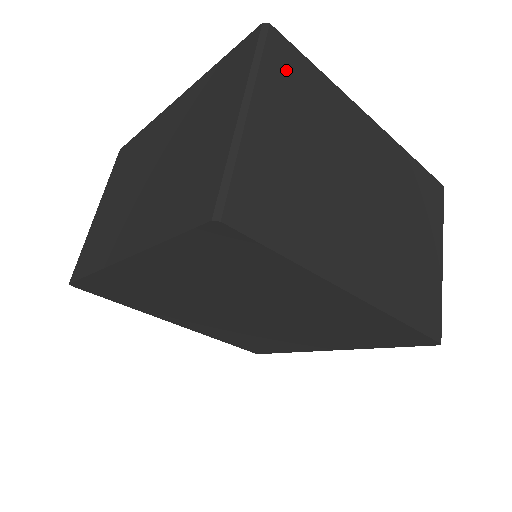
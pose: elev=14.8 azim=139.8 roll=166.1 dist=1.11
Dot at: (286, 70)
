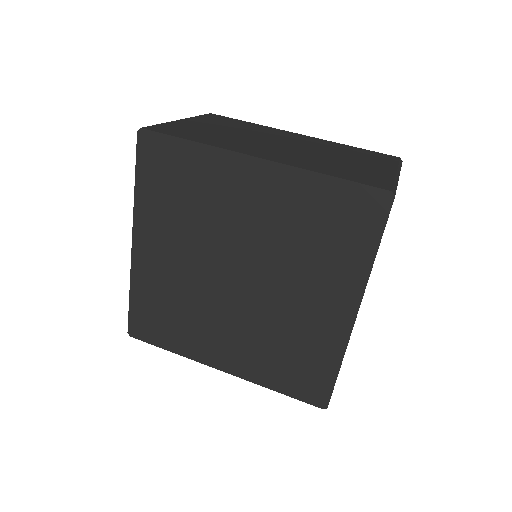
Dot at: (218, 119)
